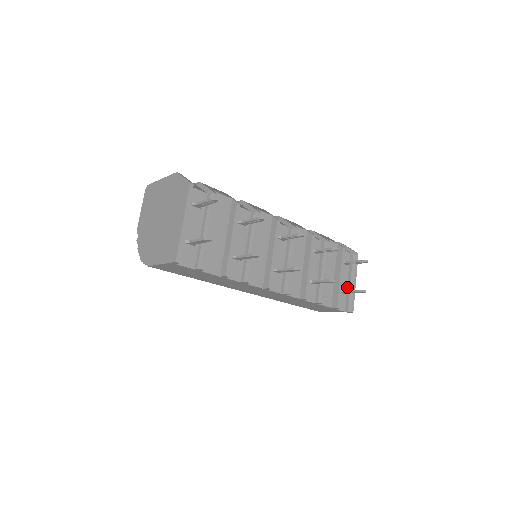
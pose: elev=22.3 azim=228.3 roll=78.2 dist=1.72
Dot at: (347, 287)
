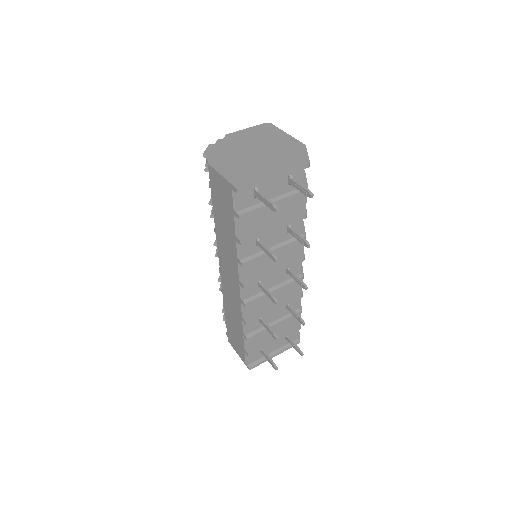
Dot at: (267, 351)
